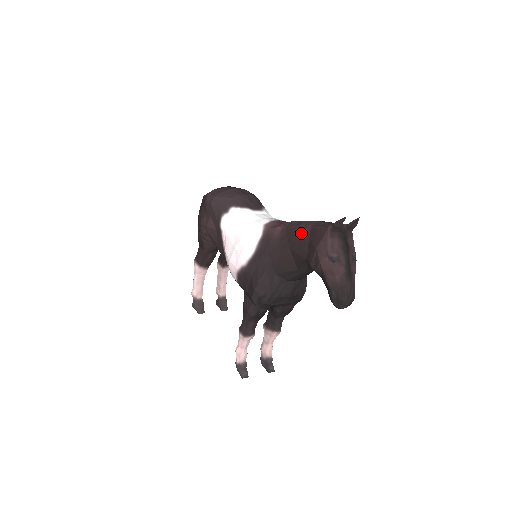
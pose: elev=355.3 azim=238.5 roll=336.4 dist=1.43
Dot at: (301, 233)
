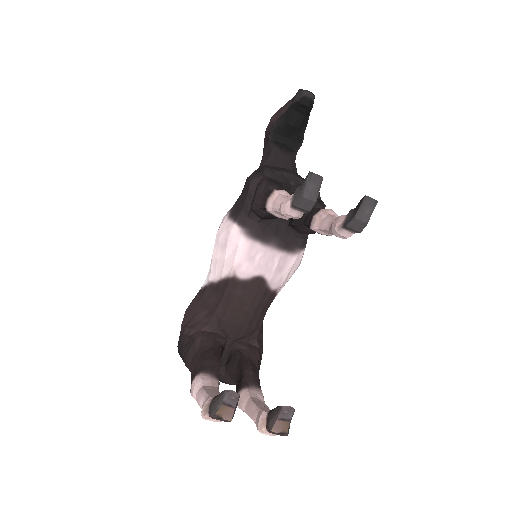
Dot at: occluded
